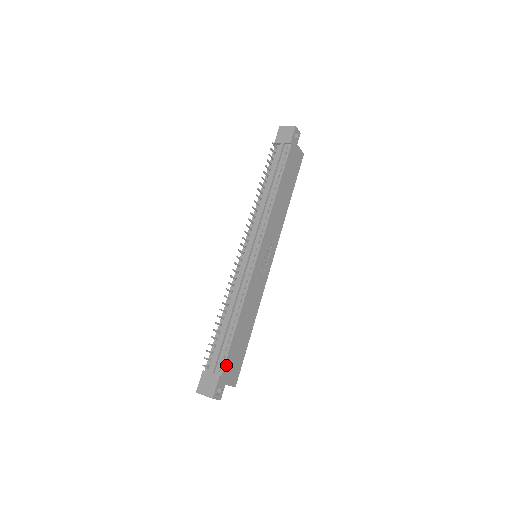
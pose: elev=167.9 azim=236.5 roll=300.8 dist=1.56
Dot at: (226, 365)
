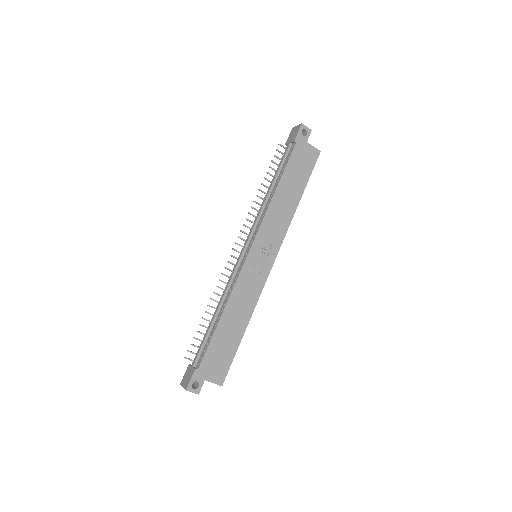
Dot at: (205, 360)
